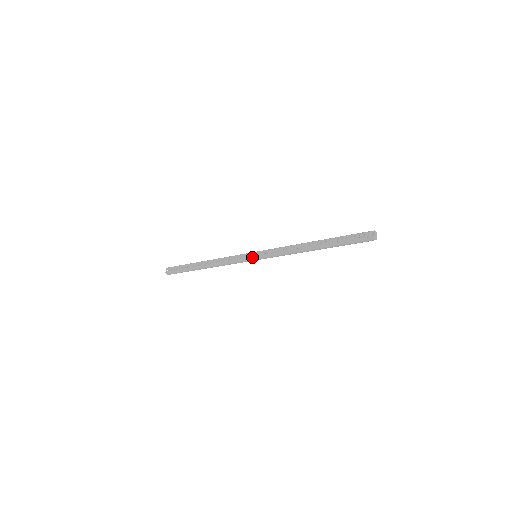
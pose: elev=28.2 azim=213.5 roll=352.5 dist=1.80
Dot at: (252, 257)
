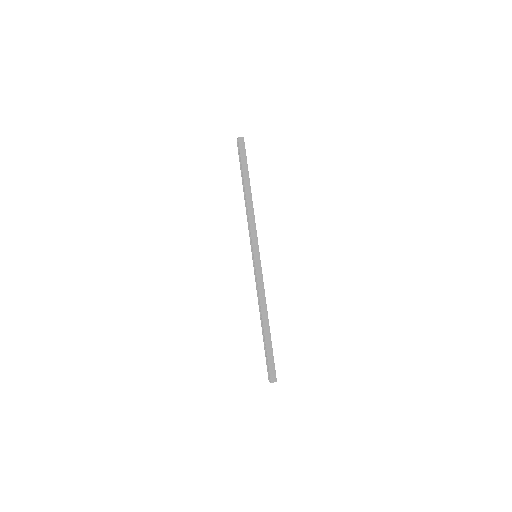
Dot at: (252, 255)
